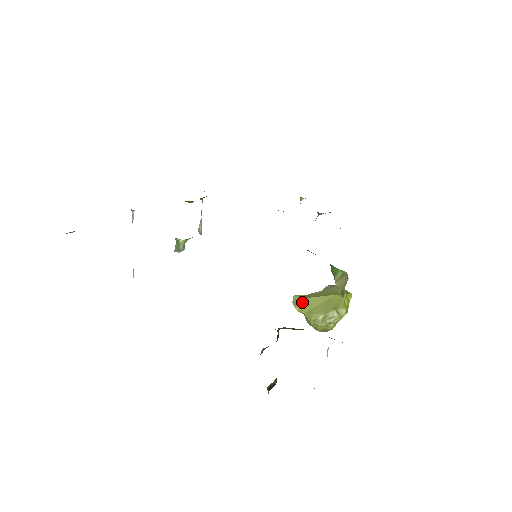
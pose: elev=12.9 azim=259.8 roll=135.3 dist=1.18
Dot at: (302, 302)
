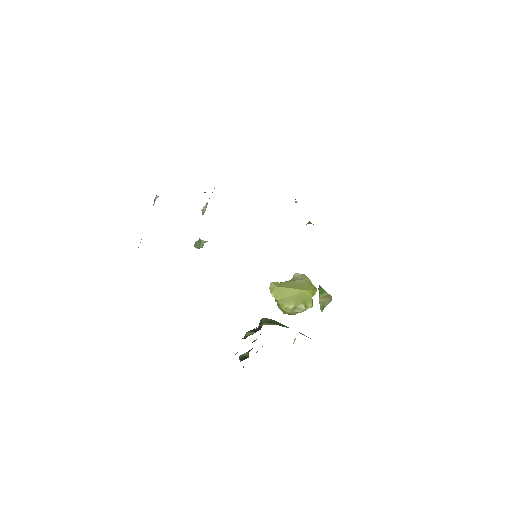
Dot at: (278, 290)
